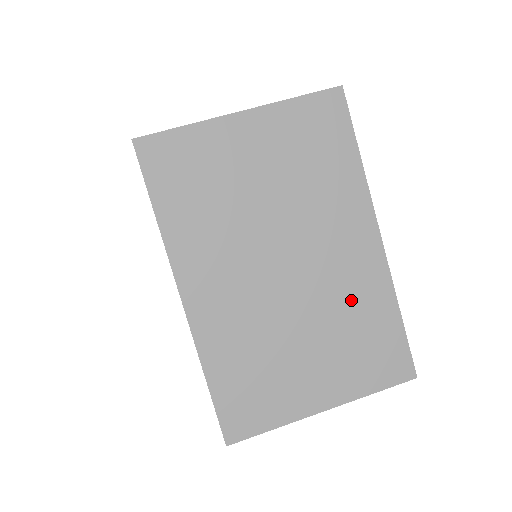
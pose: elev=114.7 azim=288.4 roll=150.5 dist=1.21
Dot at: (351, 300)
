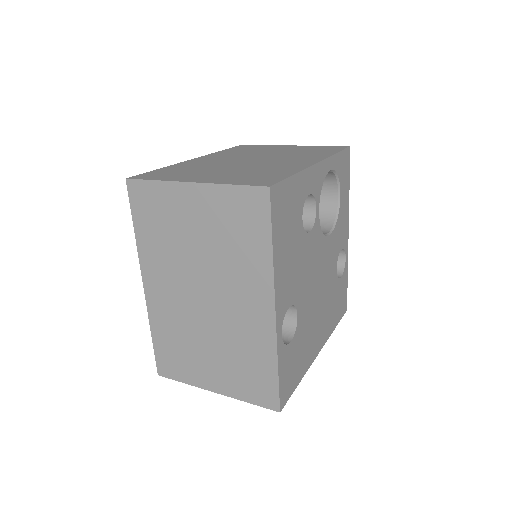
Dot at: (271, 168)
